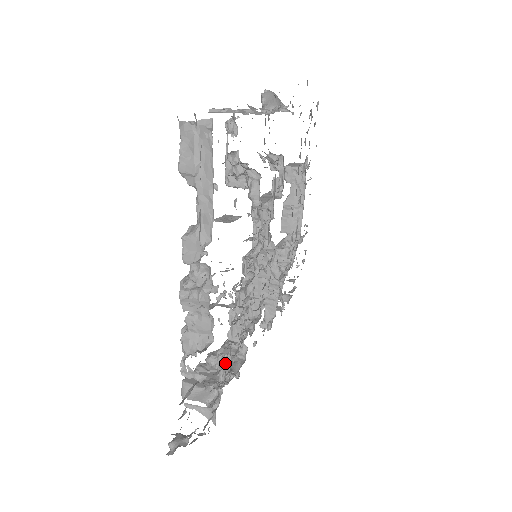
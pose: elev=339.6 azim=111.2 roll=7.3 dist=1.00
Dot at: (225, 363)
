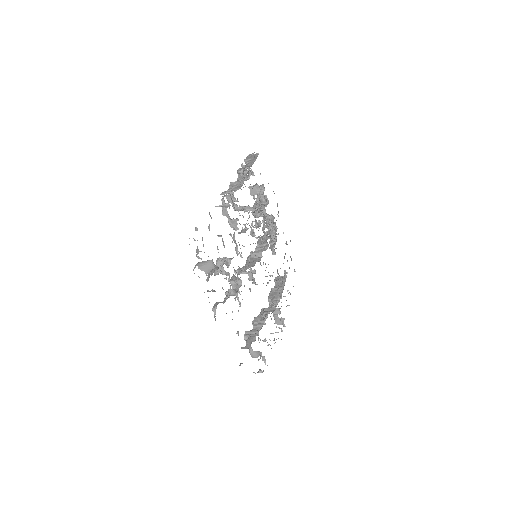
Dot at: (229, 258)
